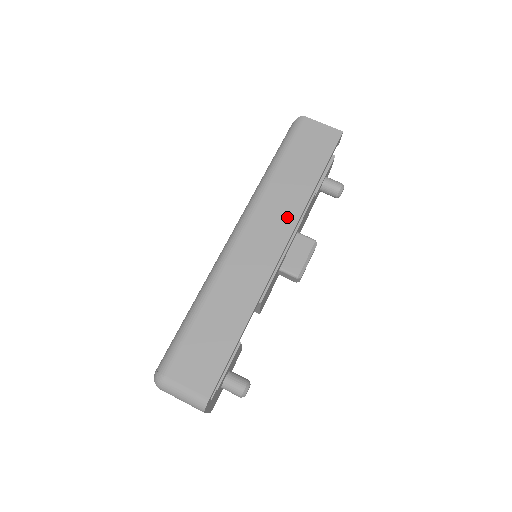
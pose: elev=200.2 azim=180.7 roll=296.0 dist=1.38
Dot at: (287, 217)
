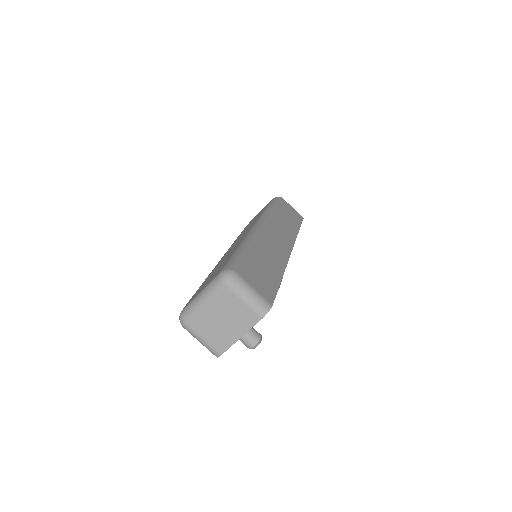
Dot at: (289, 236)
